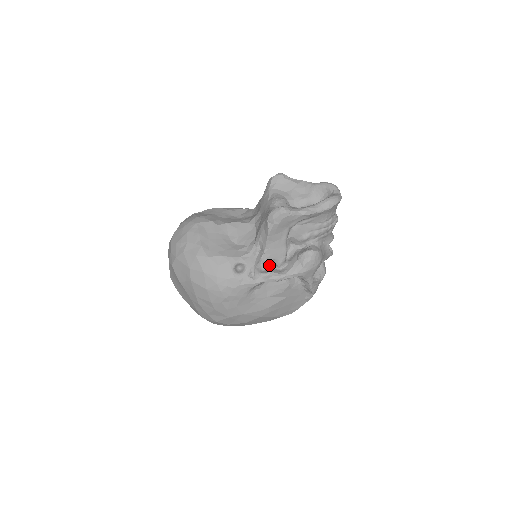
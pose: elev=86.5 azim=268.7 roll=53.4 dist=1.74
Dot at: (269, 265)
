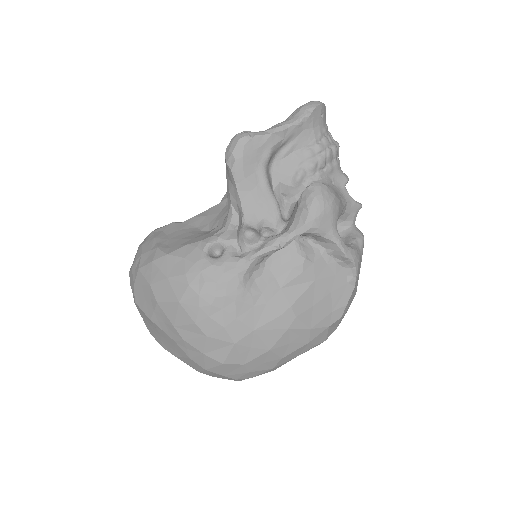
Dot at: occluded
